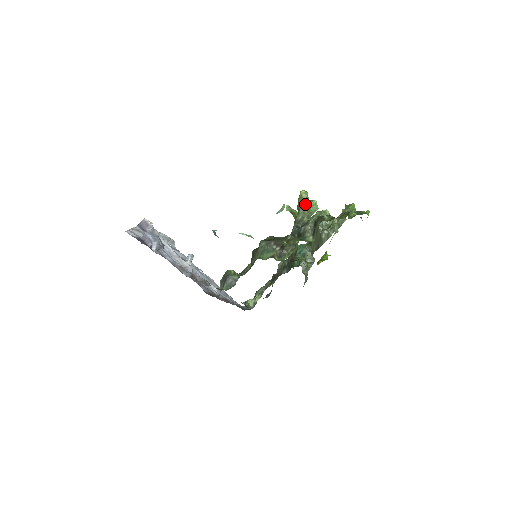
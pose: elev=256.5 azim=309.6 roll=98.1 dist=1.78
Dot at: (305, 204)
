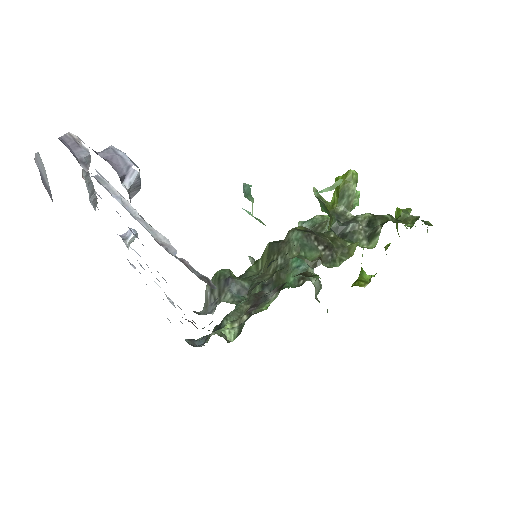
Dot at: (354, 191)
